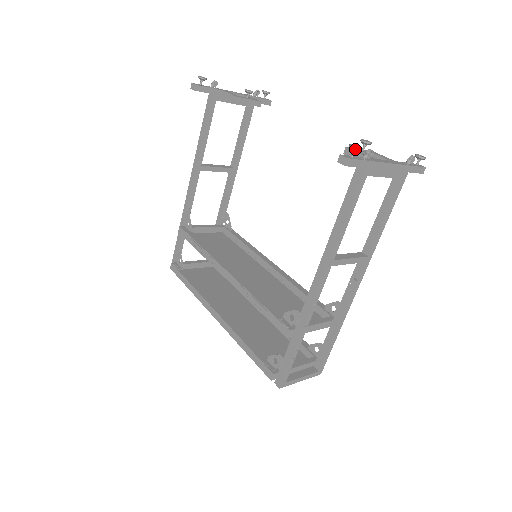
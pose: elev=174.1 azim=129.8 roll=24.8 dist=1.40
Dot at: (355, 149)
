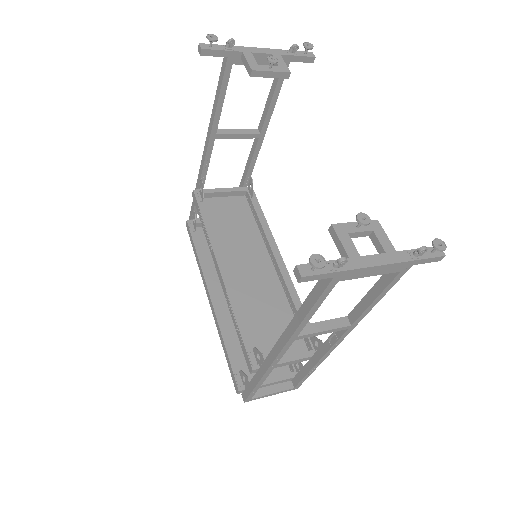
Dot at: (314, 267)
